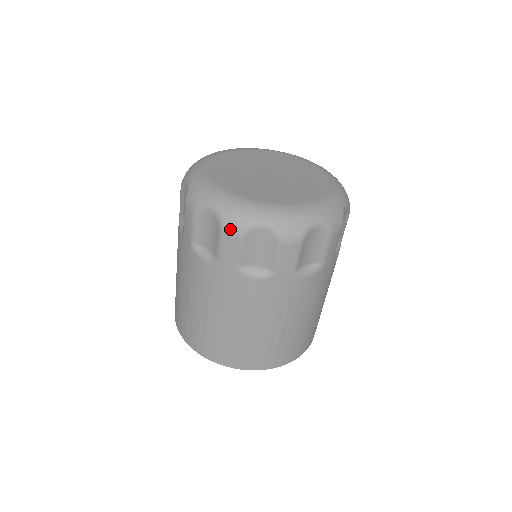
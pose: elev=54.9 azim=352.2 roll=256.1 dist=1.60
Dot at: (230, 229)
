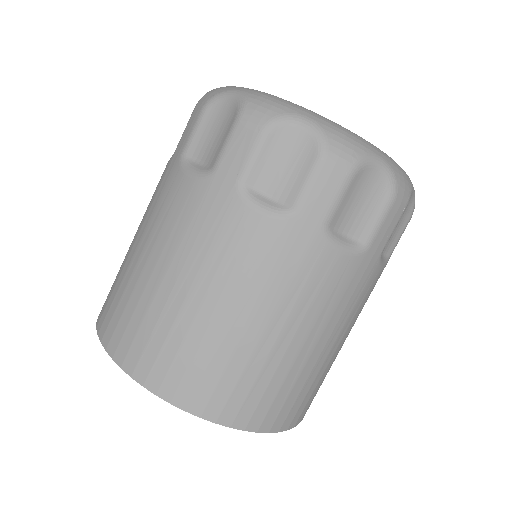
Dot at: (338, 157)
